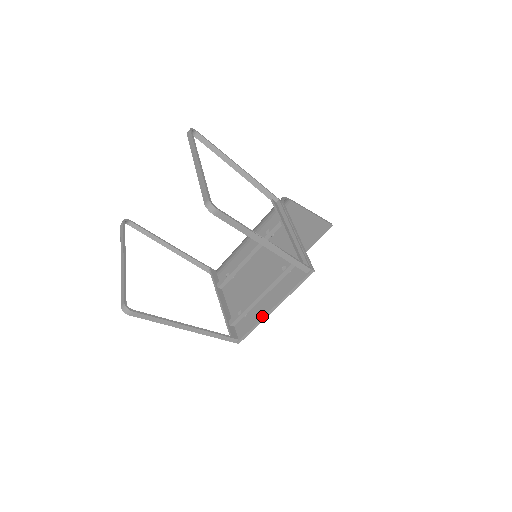
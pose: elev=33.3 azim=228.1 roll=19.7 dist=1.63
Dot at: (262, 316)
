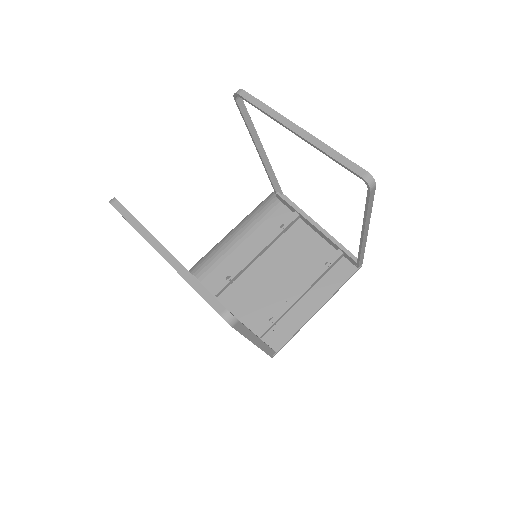
Dot at: (305, 320)
